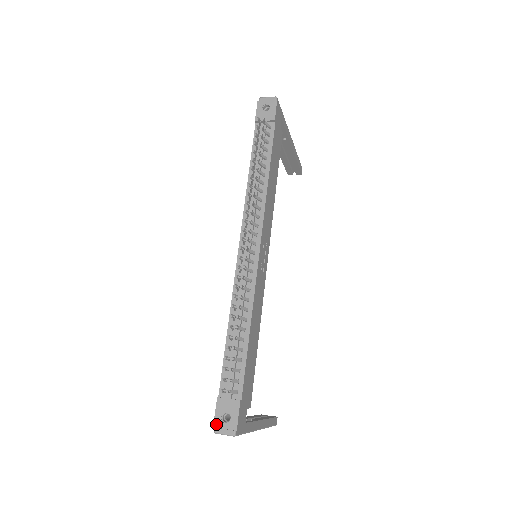
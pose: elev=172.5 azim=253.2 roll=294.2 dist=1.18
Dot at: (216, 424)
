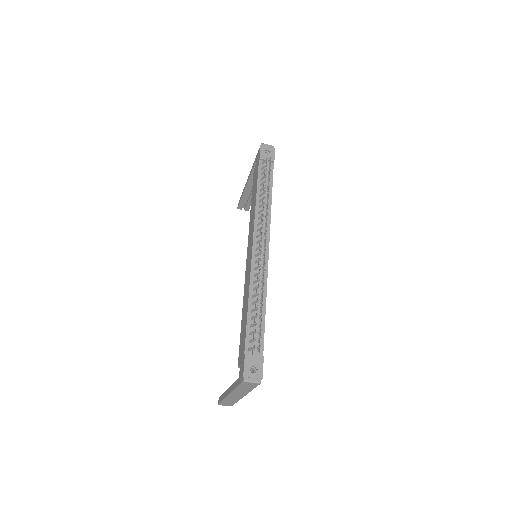
Dot at: (246, 374)
